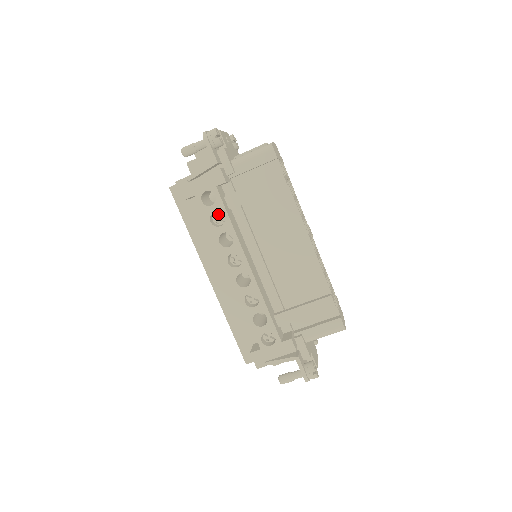
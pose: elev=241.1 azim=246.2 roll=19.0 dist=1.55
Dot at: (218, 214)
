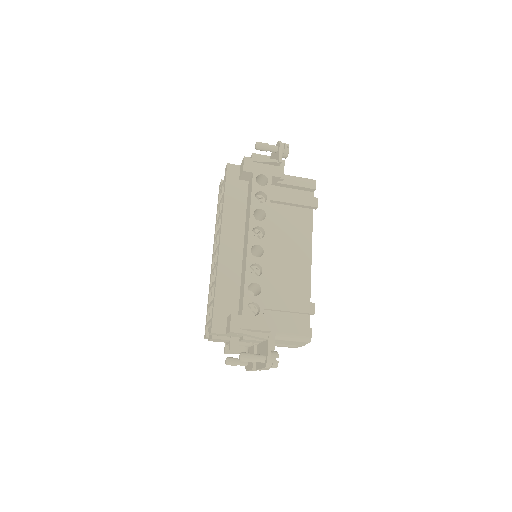
Dot at: (260, 197)
